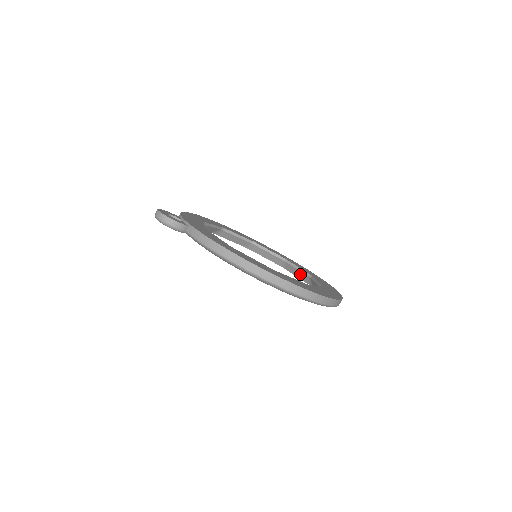
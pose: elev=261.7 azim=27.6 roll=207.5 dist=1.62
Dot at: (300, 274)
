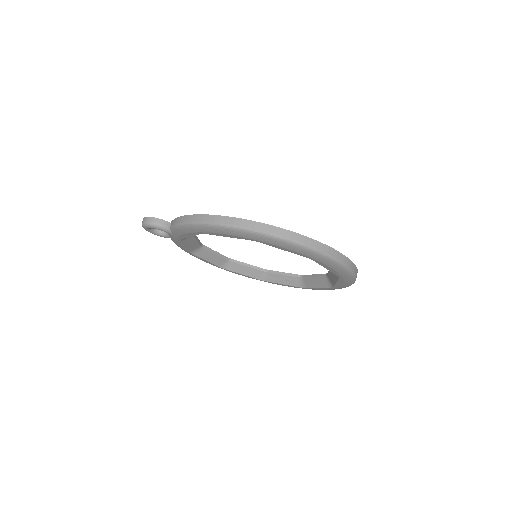
Dot at: (318, 281)
